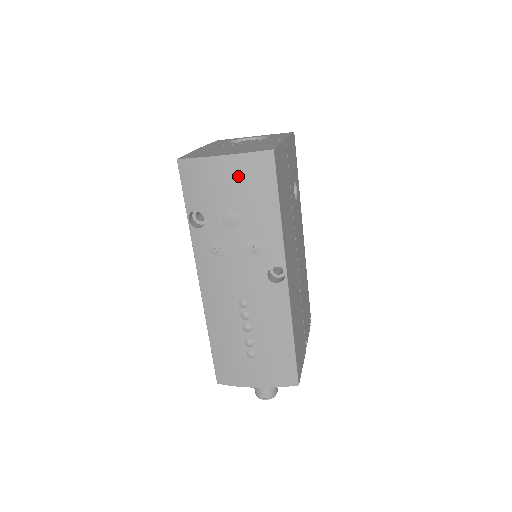
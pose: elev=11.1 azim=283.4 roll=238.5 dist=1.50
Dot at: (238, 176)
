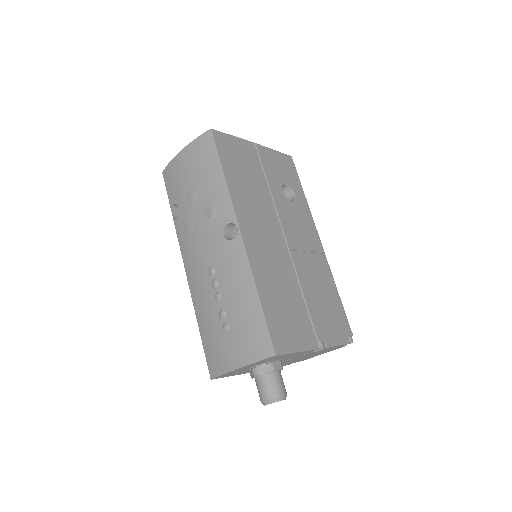
Dot at: (191, 160)
